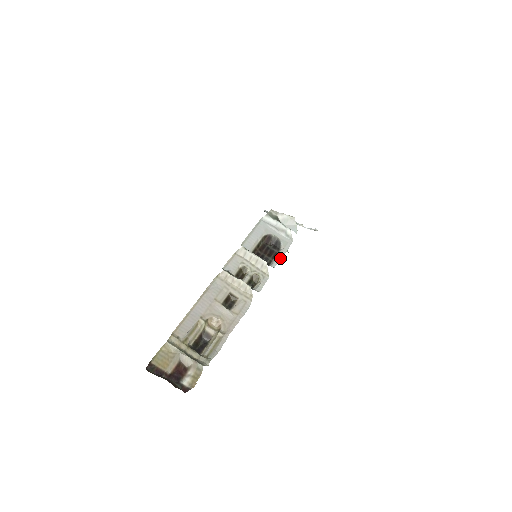
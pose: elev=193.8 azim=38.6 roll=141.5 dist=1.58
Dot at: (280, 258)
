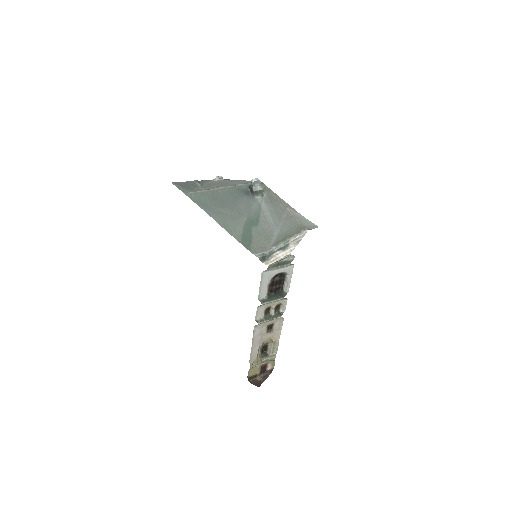
Dot at: occluded
